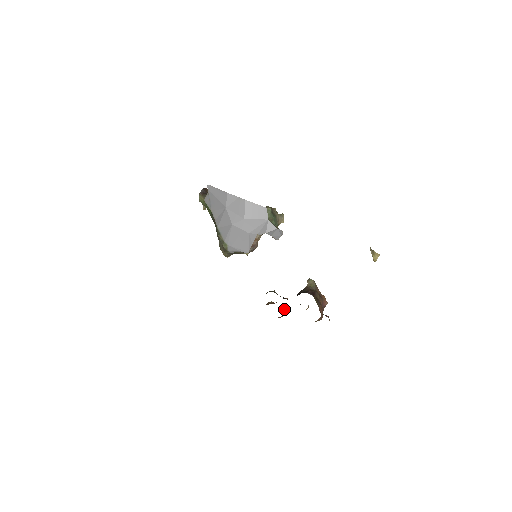
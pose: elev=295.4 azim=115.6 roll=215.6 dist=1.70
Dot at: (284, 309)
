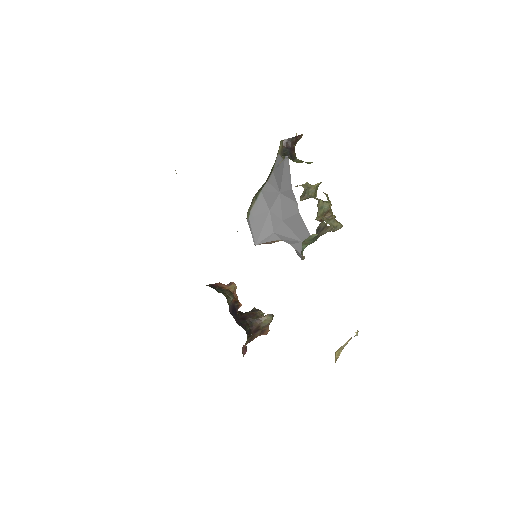
Dot at: occluded
